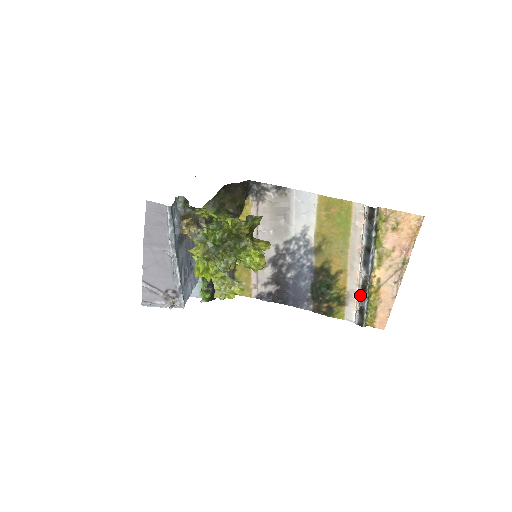
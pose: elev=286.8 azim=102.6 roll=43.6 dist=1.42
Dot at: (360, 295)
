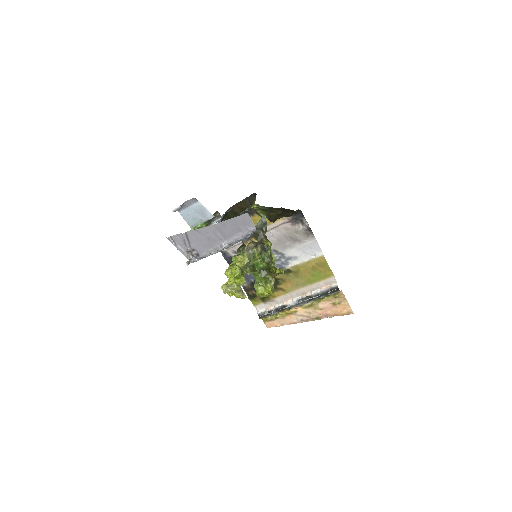
Dot at: (278, 308)
